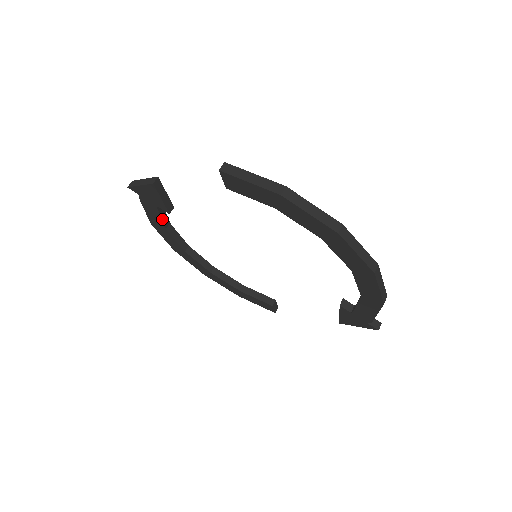
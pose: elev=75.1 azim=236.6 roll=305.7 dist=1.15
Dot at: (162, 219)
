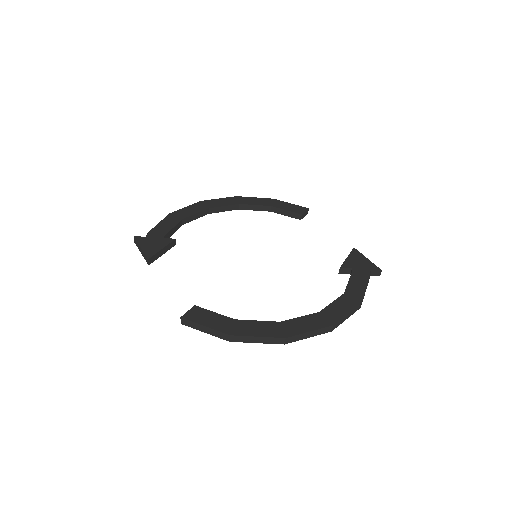
Dot at: (174, 232)
